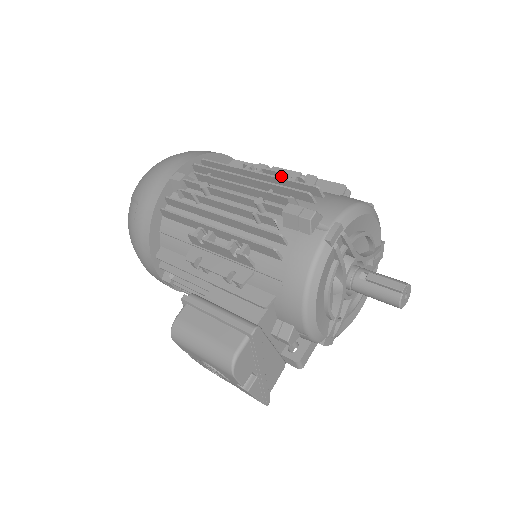
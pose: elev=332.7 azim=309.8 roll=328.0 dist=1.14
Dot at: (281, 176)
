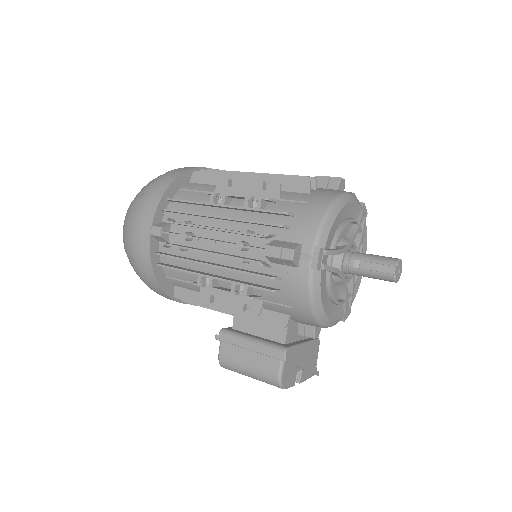
Dot at: (247, 202)
